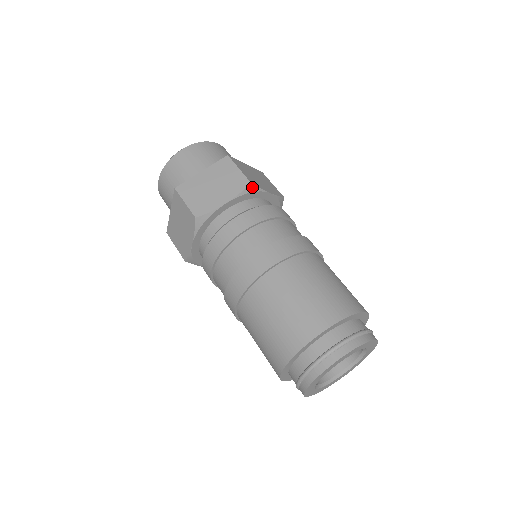
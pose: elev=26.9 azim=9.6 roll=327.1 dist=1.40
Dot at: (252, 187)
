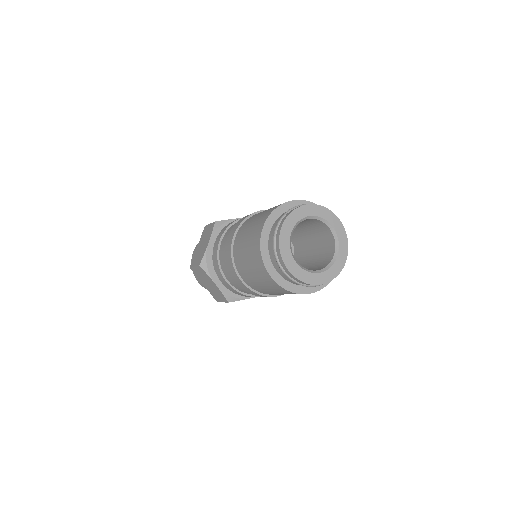
Dot at: (218, 223)
